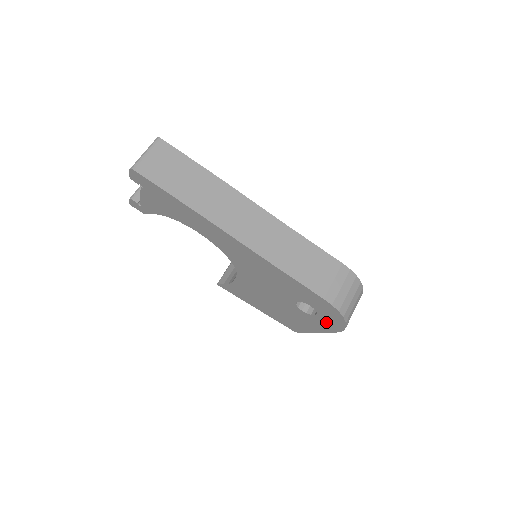
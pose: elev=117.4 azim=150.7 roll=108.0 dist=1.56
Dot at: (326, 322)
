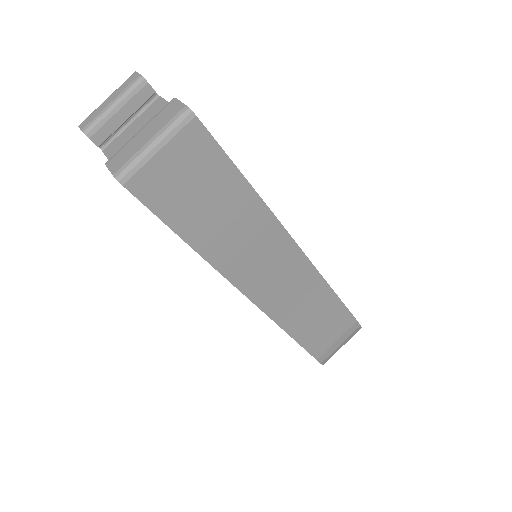
Dot at: occluded
